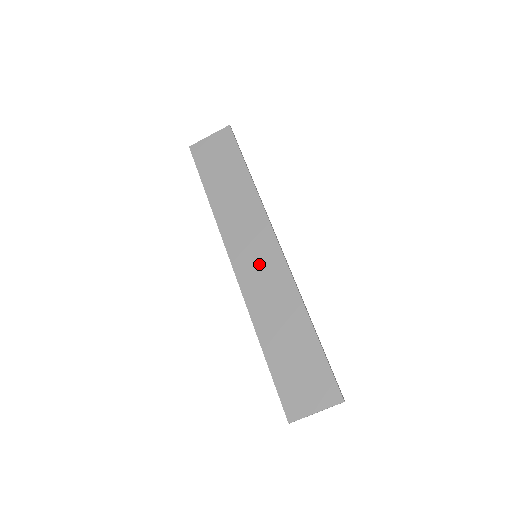
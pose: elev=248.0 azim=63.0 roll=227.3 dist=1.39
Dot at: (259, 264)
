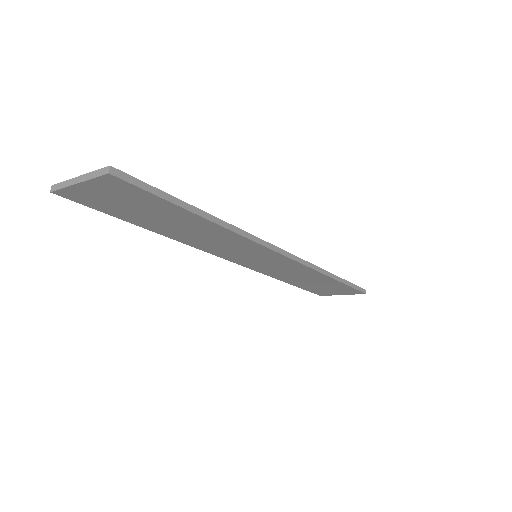
Dot at: (263, 262)
